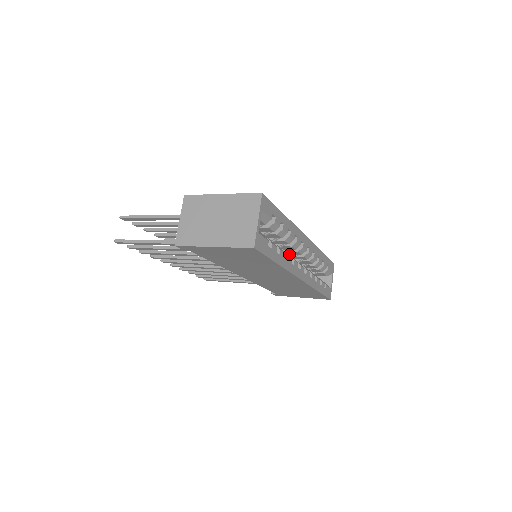
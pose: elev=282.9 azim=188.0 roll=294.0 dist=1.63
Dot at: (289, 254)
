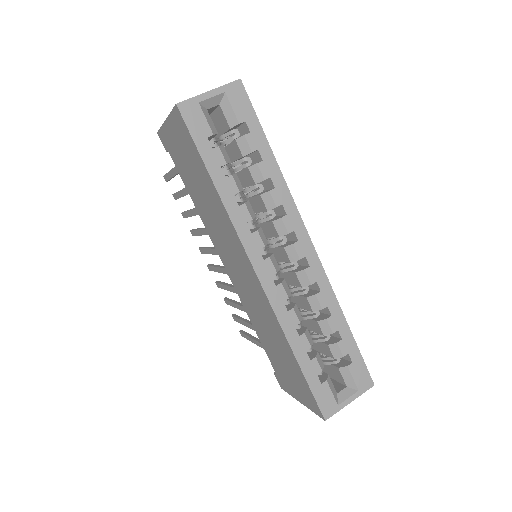
Dot at: (283, 261)
